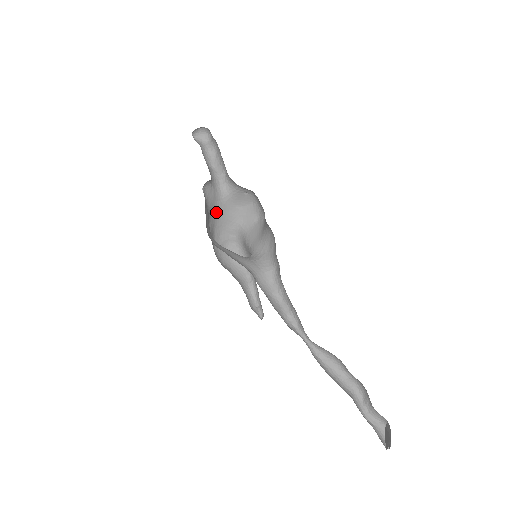
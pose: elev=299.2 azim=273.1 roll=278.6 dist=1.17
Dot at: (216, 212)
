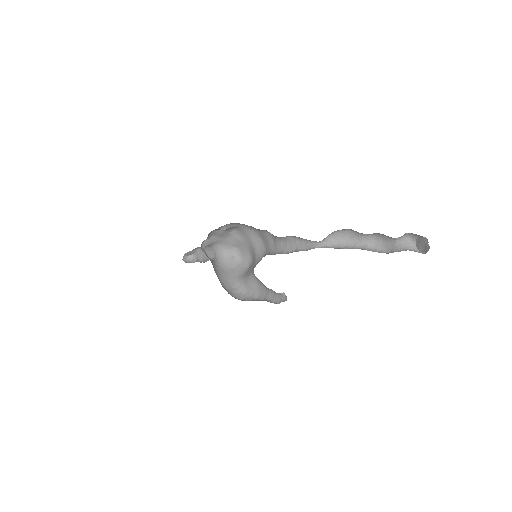
Dot at: (216, 271)
